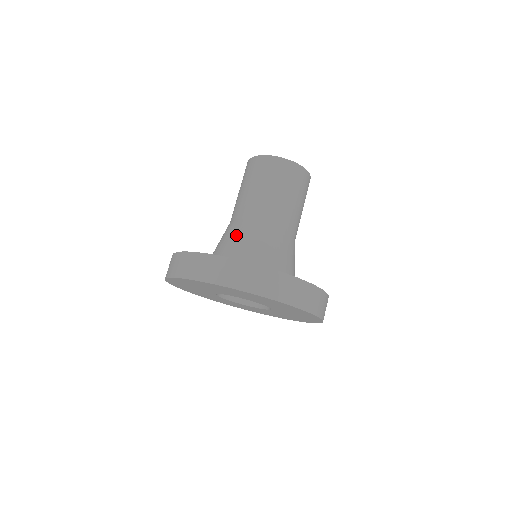
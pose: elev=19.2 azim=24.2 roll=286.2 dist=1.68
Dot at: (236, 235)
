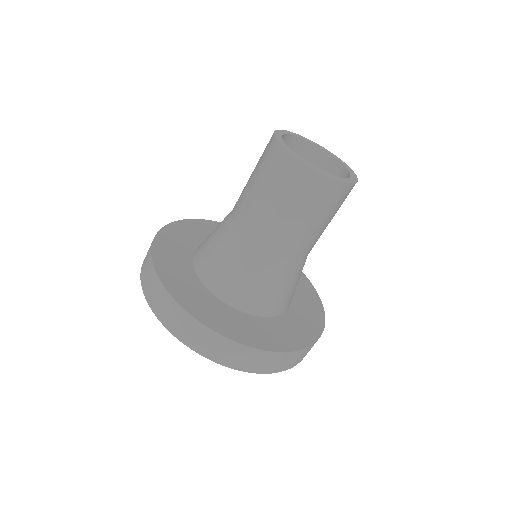
Dot at: (266, 278)
